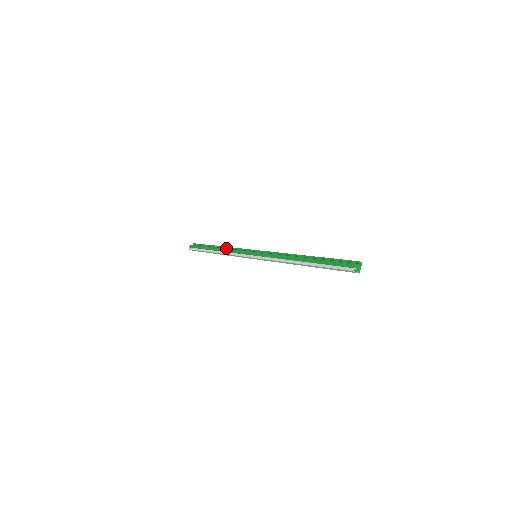
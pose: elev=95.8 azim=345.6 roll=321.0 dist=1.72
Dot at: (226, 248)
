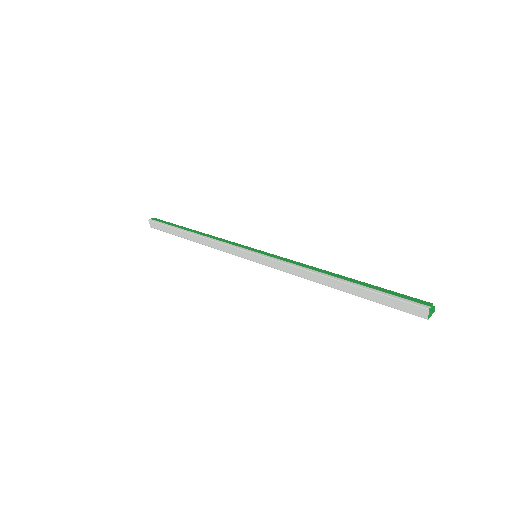
Dot at: occluded
